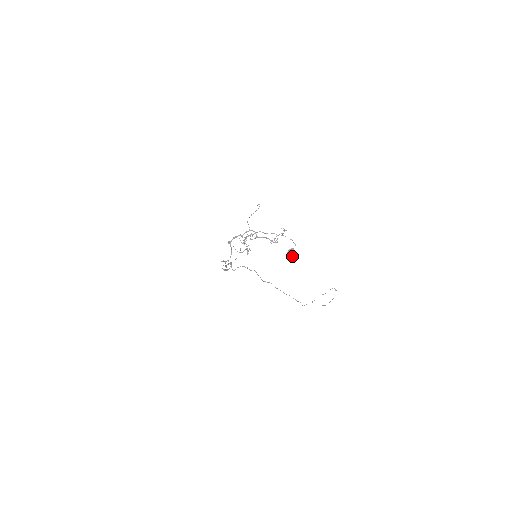
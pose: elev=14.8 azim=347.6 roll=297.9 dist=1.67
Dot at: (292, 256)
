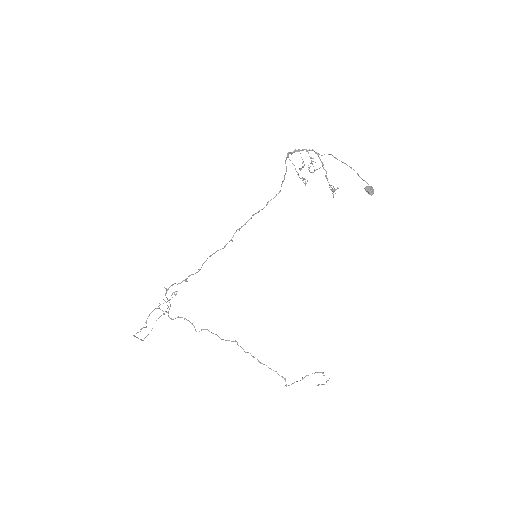
Dot at: (372, 193)
